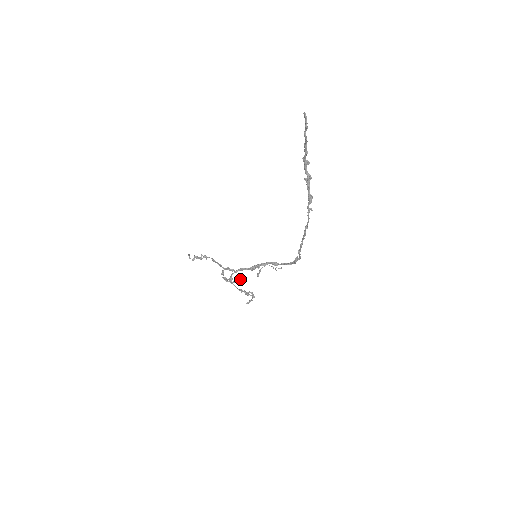
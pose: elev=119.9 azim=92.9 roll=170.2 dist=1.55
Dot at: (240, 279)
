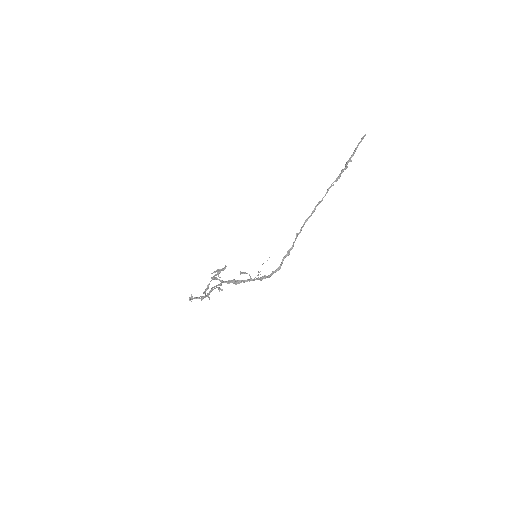
Dot at: (219, 287)
